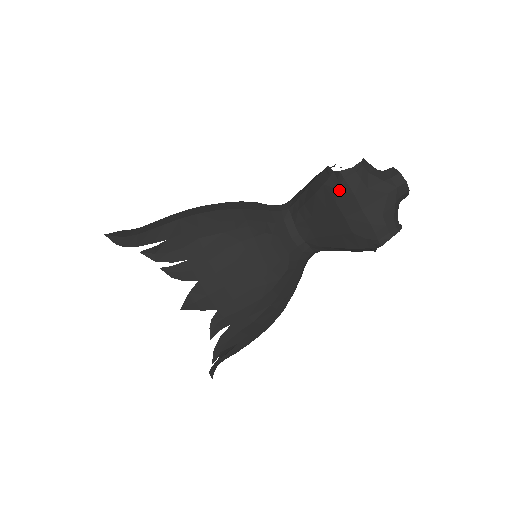
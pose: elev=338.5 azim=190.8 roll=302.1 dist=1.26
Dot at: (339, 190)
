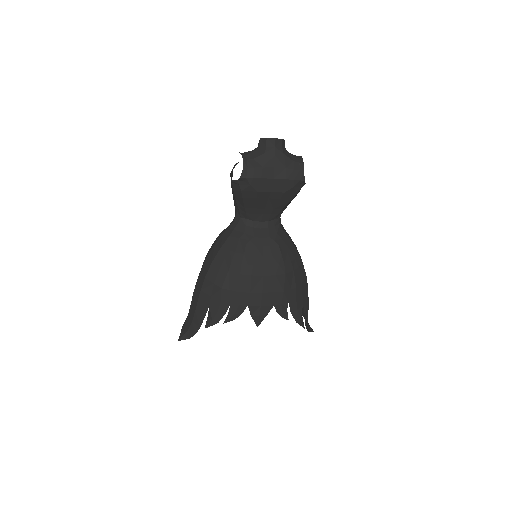
Dot at: (251, 185)
